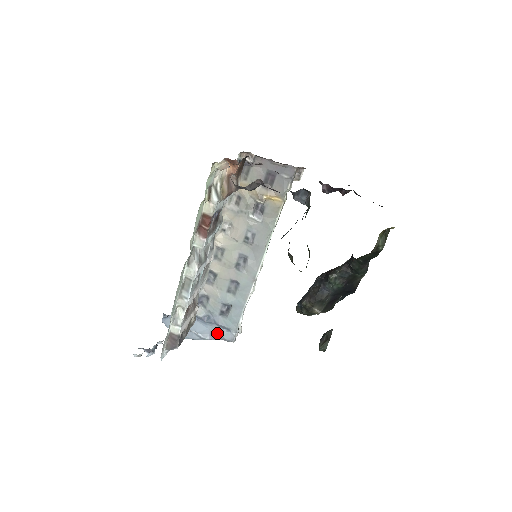
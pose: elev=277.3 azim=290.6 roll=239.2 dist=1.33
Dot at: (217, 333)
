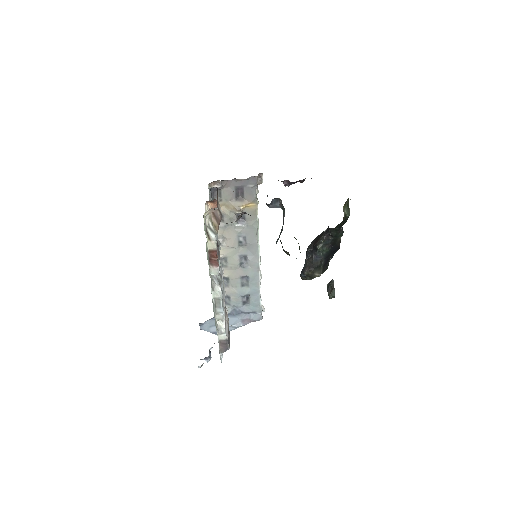
Dot at: (247, 319)
